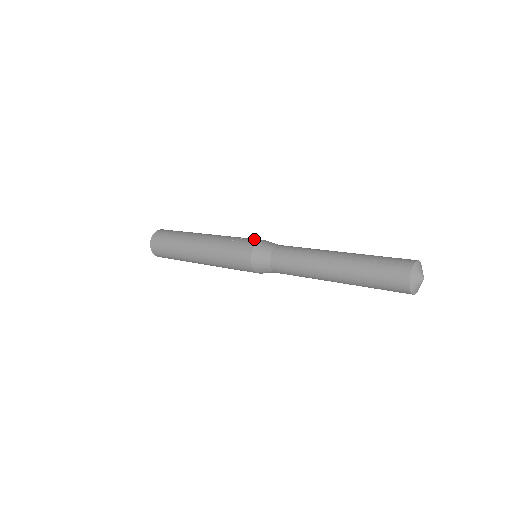
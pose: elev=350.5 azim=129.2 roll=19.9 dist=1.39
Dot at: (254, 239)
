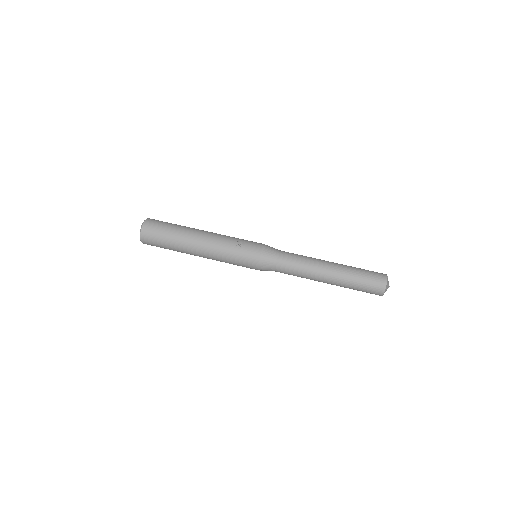
Dot at: (256, 245)
